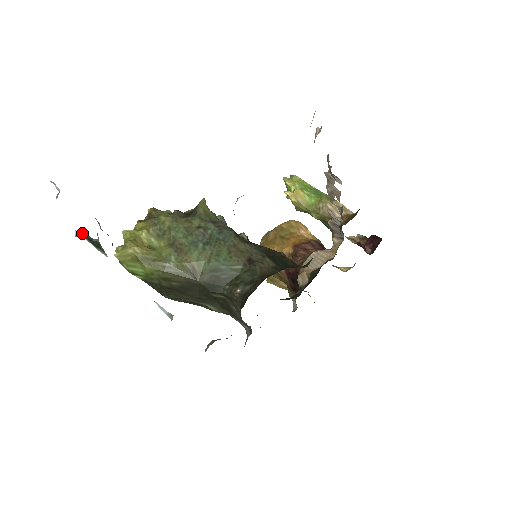
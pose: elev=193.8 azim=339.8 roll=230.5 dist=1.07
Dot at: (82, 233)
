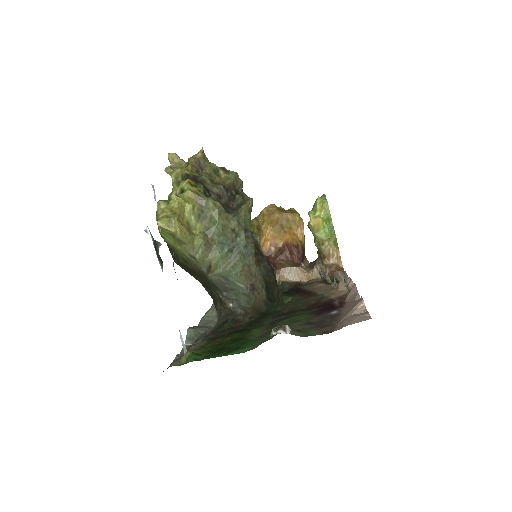
Dot at: occluded
